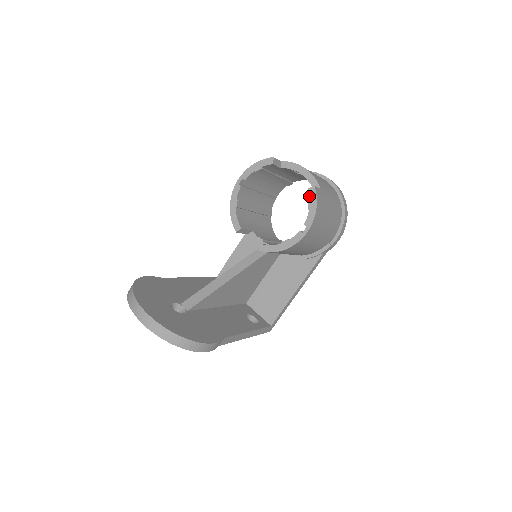
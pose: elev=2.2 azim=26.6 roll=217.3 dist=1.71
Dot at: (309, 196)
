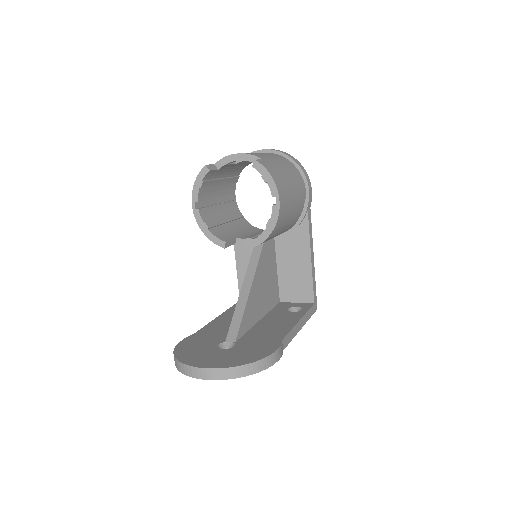
Dot at: (258, 171)
